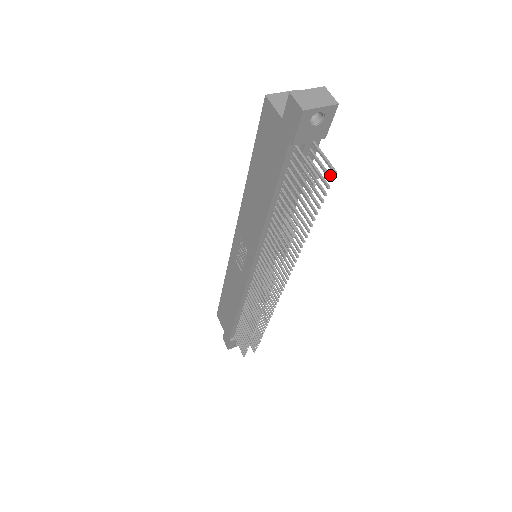
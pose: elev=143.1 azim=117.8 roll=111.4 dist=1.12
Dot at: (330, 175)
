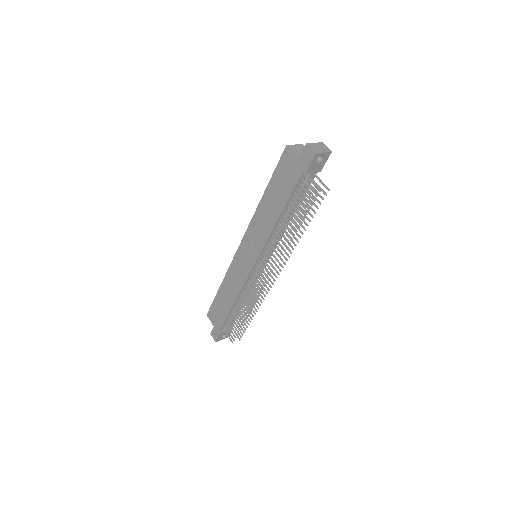
Dot at: (325, 192)
